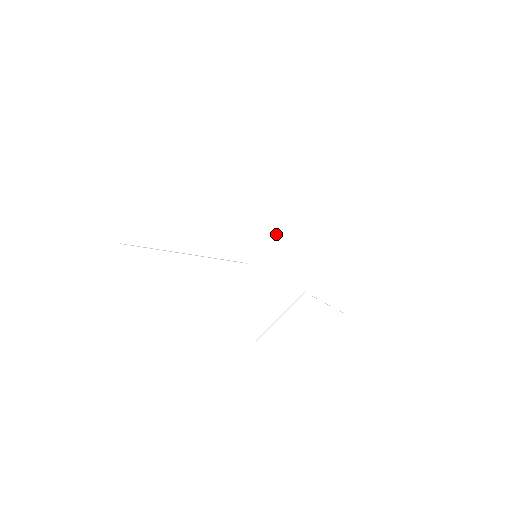
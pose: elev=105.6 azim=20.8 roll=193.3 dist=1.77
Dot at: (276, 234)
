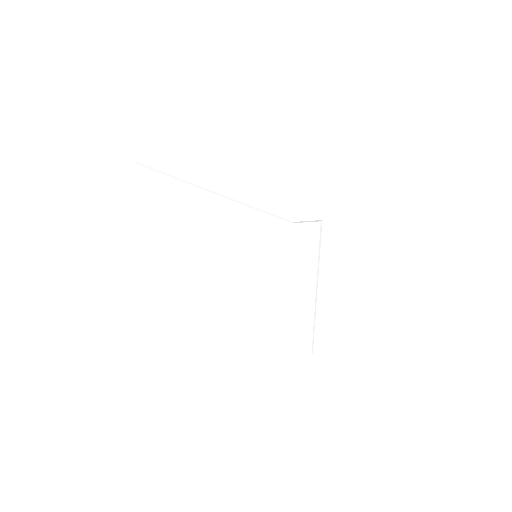
Dot at: (283, 250)
